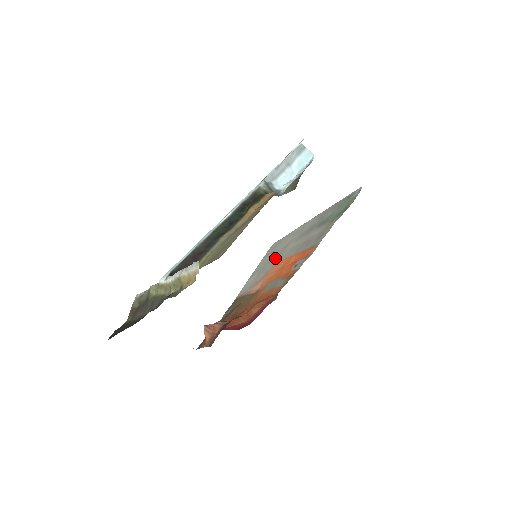
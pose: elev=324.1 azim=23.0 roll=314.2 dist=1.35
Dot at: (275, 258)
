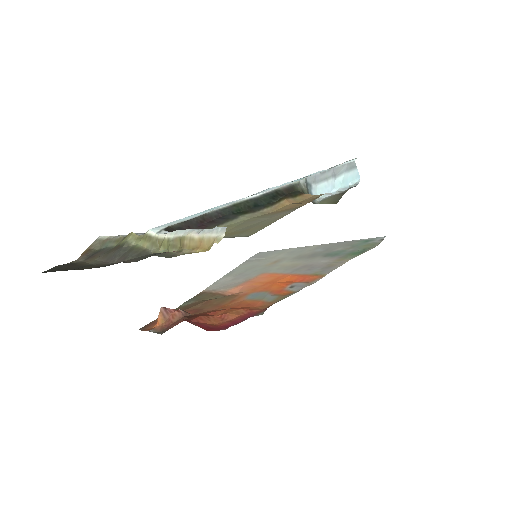
Dot at: (262, 268)
